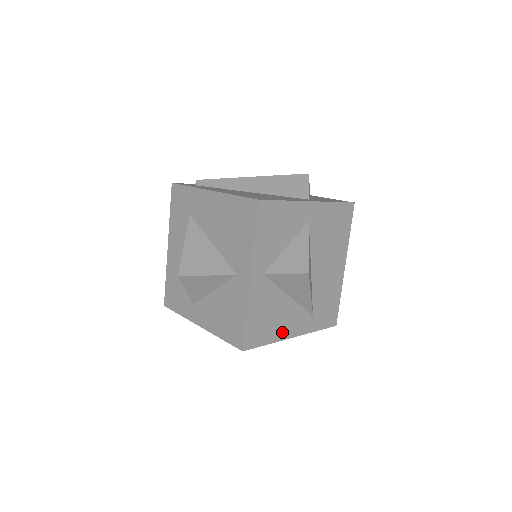
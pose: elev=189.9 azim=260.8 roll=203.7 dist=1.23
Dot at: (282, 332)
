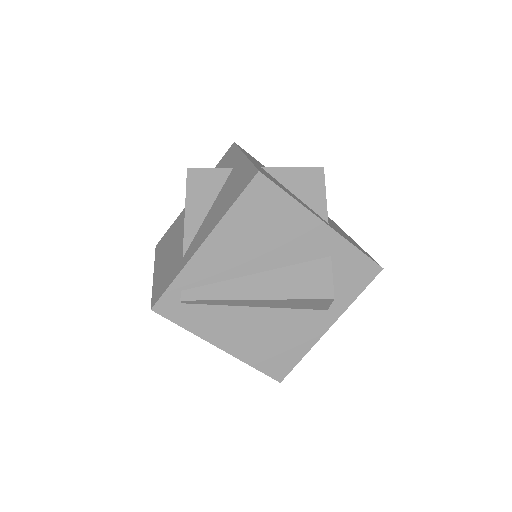
Dot at: occluded
